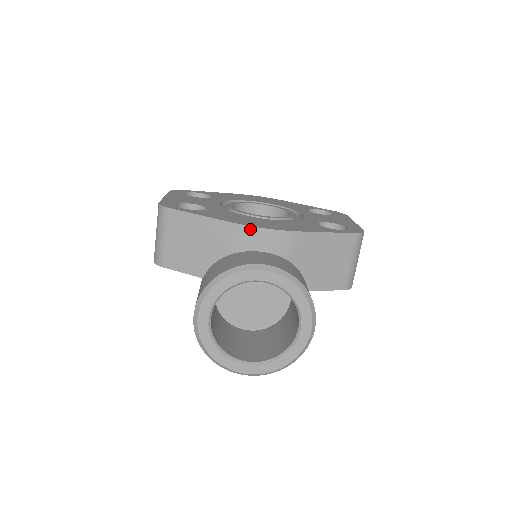
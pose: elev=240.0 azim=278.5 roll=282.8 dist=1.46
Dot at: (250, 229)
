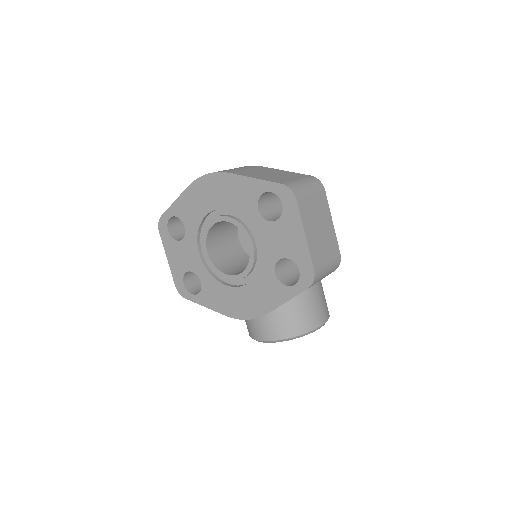
Dot at: (239, 318)
